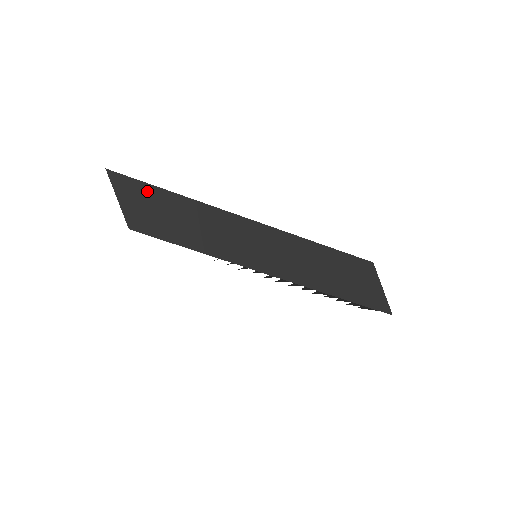
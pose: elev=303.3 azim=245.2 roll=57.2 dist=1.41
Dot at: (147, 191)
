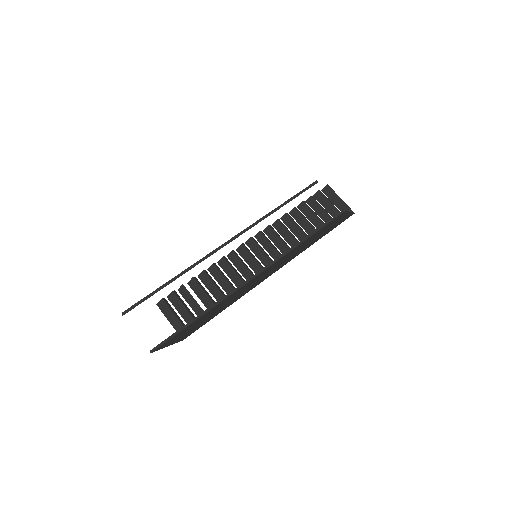
Dot at: (185, 330)
